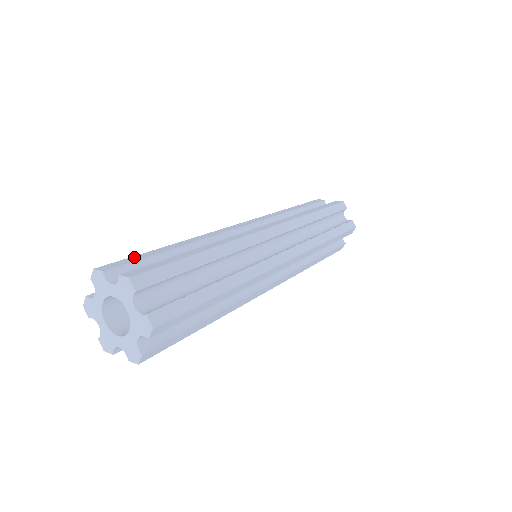
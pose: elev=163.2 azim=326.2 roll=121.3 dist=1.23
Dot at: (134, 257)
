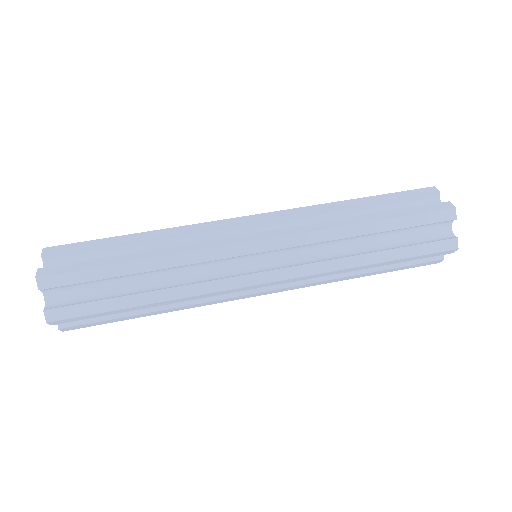
Dot at: (82, 273)
